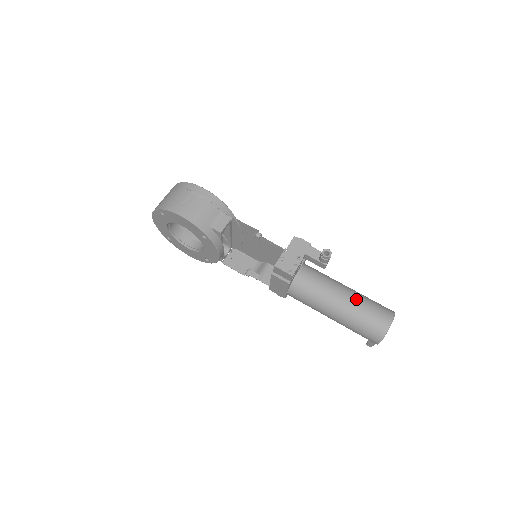
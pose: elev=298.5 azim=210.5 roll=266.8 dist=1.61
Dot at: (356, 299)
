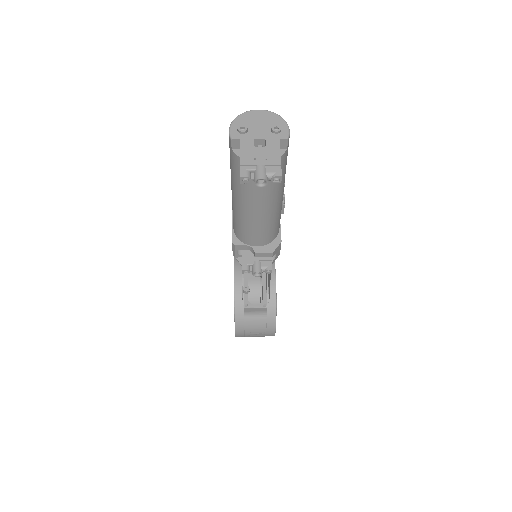
Dot at: occluded
